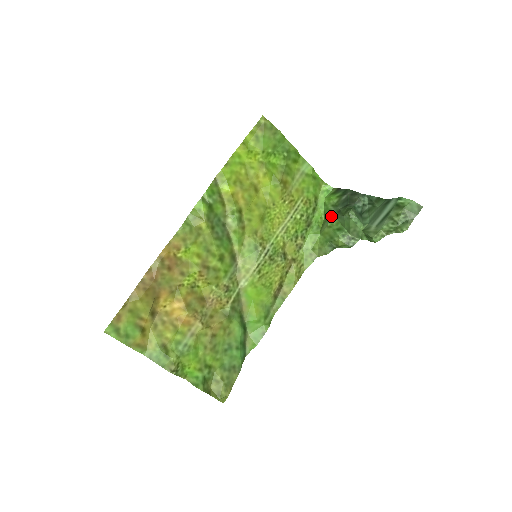
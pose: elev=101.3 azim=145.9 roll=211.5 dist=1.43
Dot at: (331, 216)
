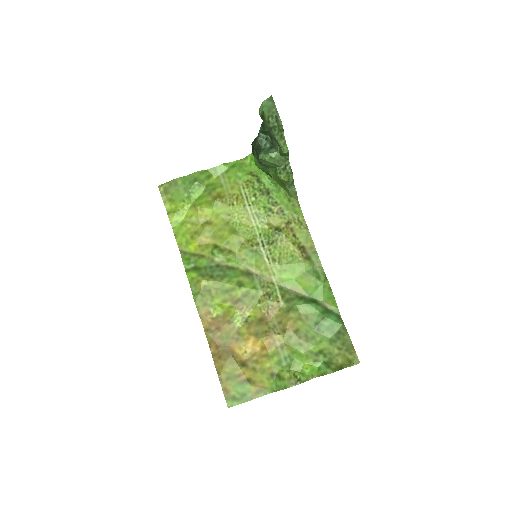
Dot at: (267, 171)
